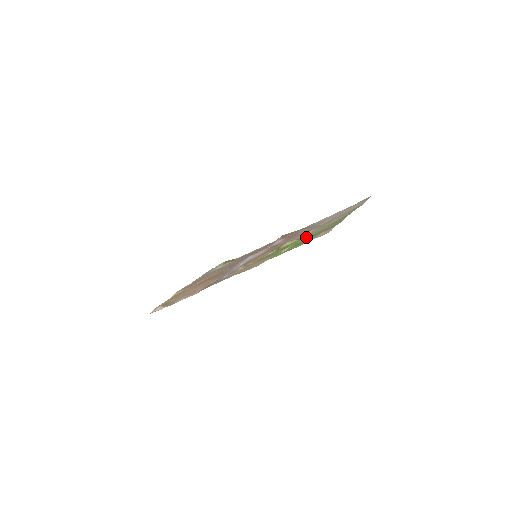
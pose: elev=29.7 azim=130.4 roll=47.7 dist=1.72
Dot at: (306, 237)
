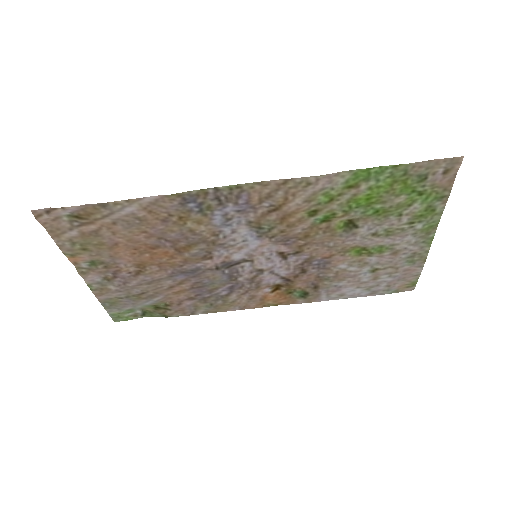
Dot at: (384, 208)
